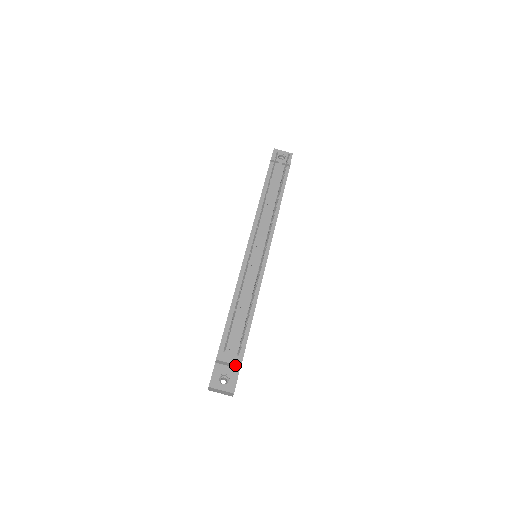
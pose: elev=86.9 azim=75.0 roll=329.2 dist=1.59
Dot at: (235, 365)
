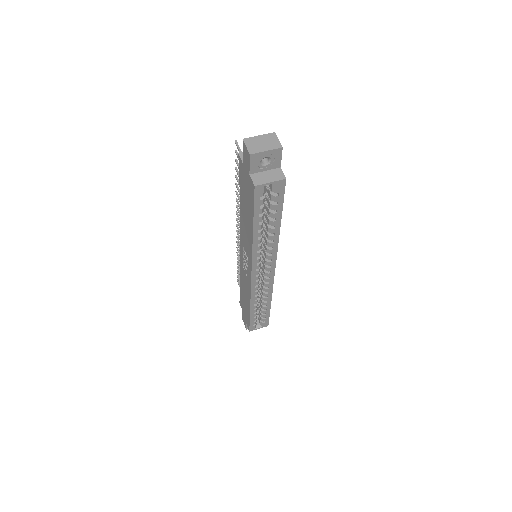
Dot at: occluded
